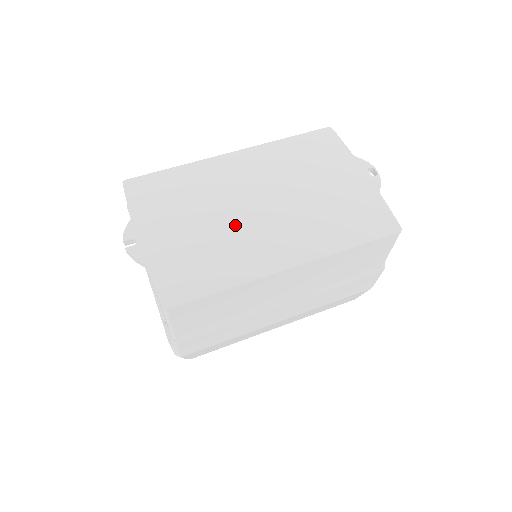
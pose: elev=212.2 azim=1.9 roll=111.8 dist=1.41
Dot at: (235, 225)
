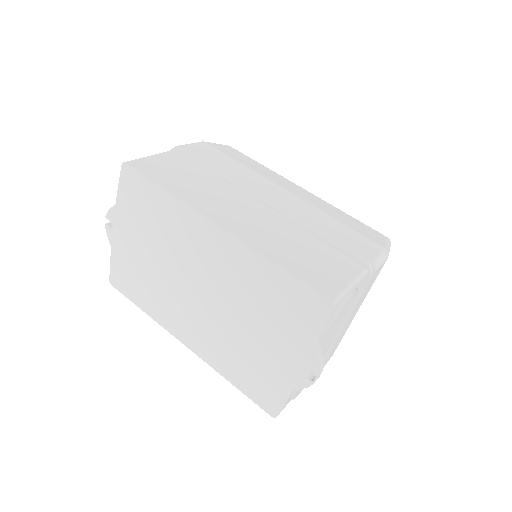
Dot at: (173, 285)
